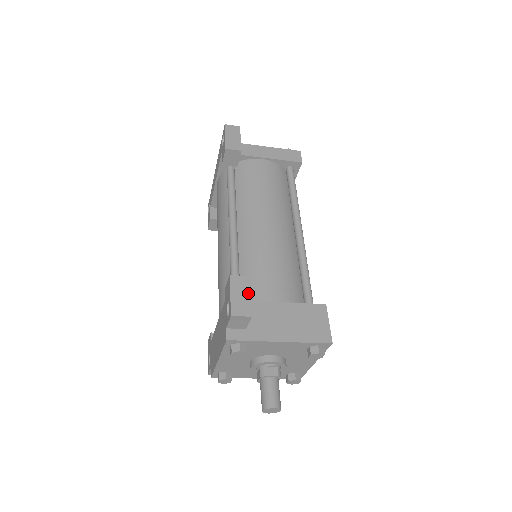
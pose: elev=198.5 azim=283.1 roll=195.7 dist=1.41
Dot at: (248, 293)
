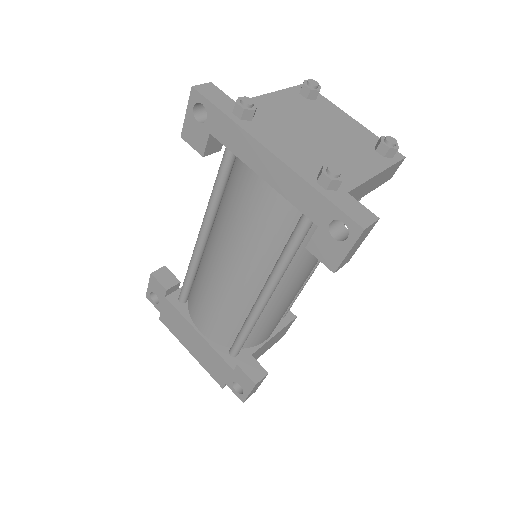
Dot at: occluded
